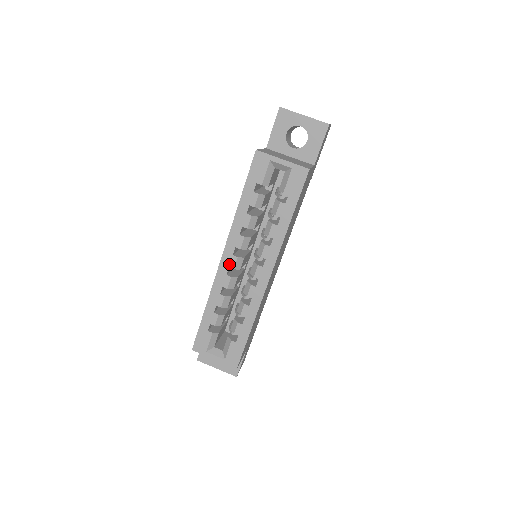
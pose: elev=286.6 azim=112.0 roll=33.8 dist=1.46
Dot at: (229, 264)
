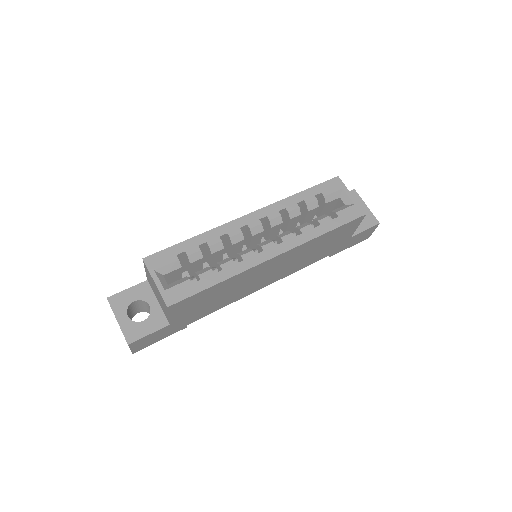
Dot at: (250, 223)
